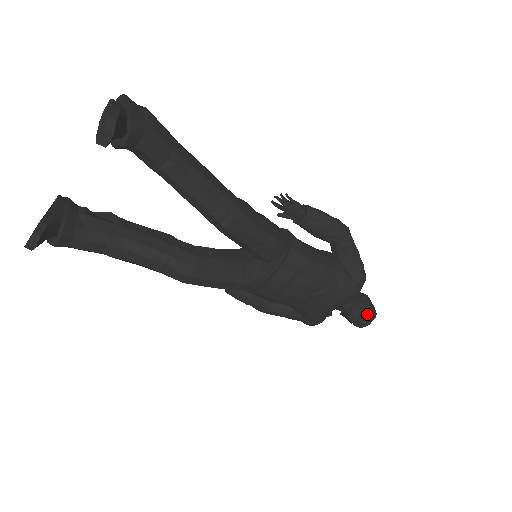
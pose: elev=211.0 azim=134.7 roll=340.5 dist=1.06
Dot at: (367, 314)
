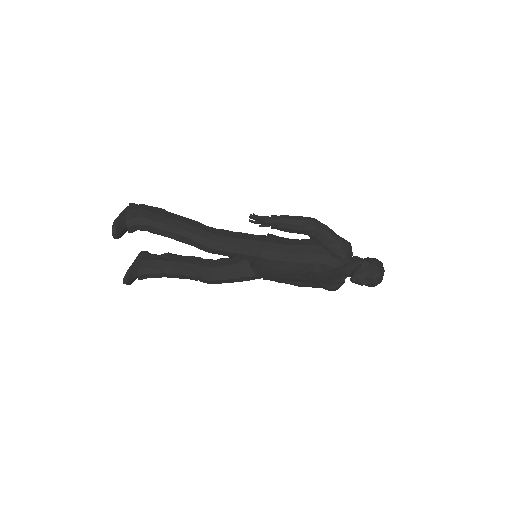
Dot at: (368, 277)
